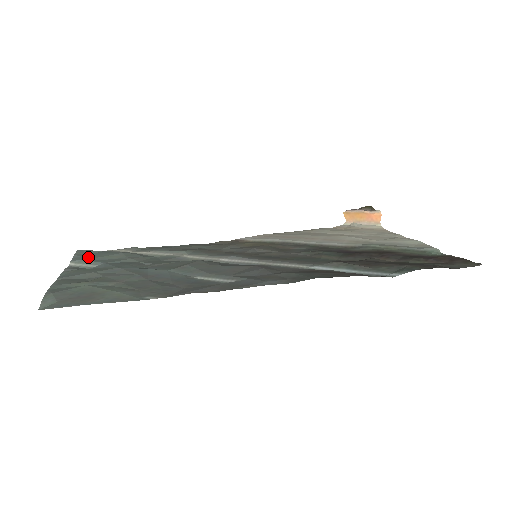
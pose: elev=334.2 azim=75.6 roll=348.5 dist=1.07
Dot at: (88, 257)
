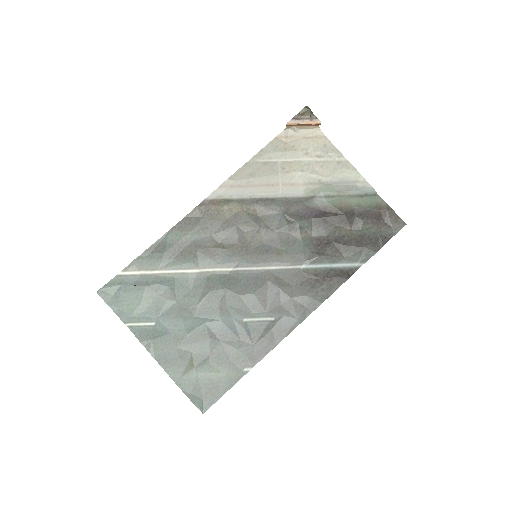
Dot at: (129, 309)
